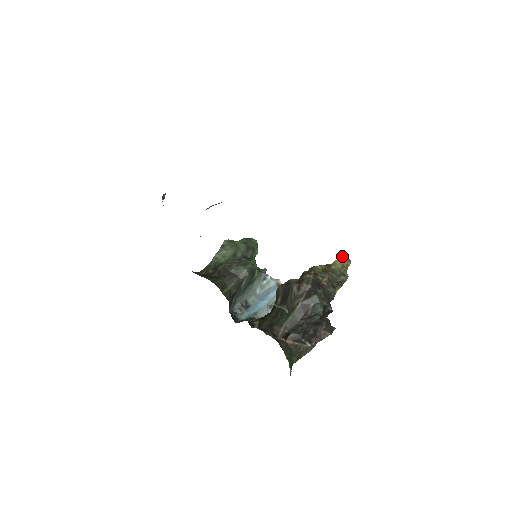
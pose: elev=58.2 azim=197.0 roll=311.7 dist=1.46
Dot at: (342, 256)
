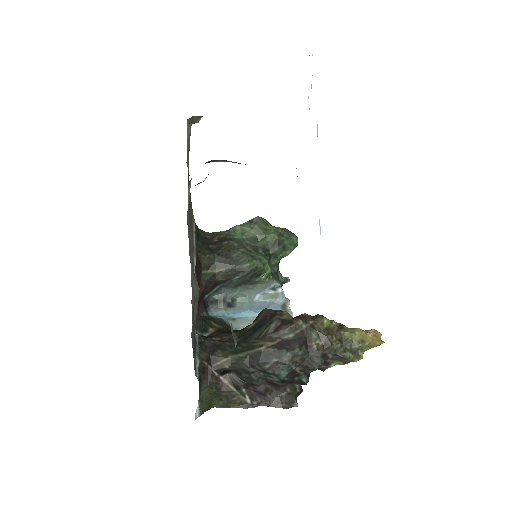
Dot at: (374, 329)
